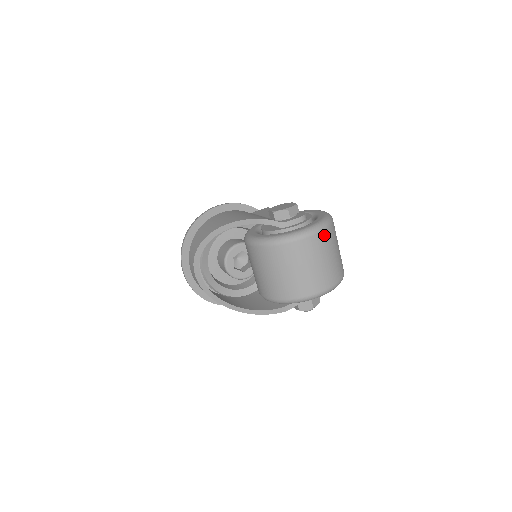
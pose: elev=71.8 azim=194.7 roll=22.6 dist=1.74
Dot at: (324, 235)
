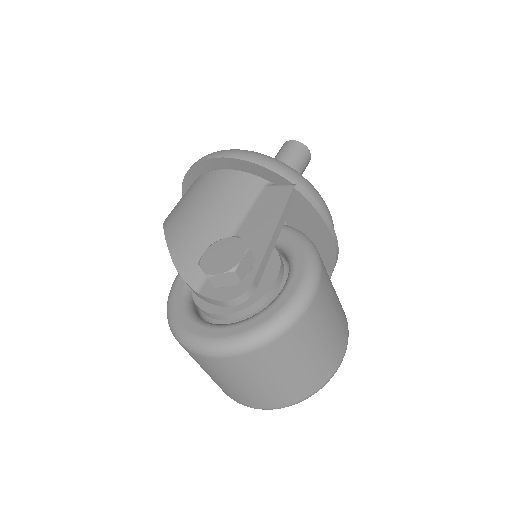
Dot at: (233, 362)
